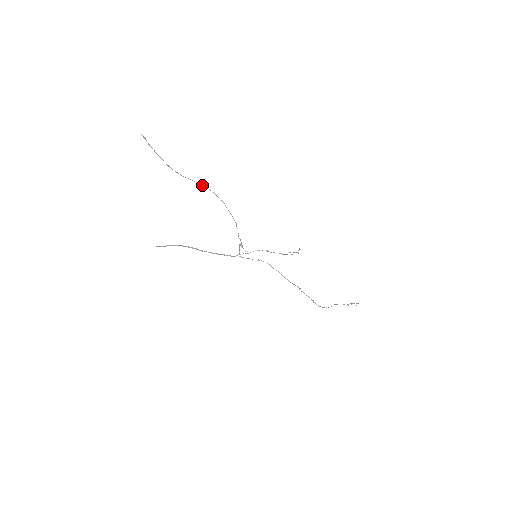
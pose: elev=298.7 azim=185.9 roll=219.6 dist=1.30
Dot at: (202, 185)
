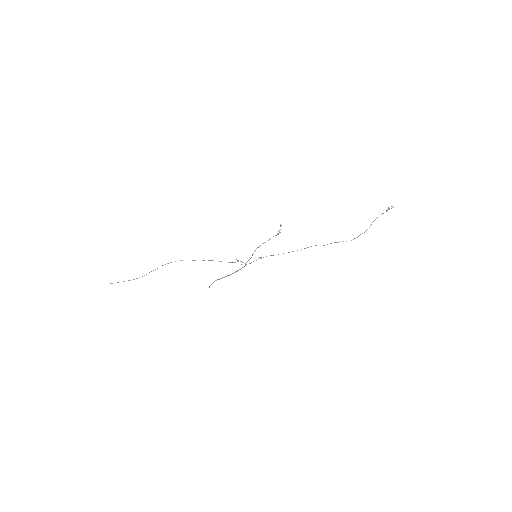
Dot at: occluded
